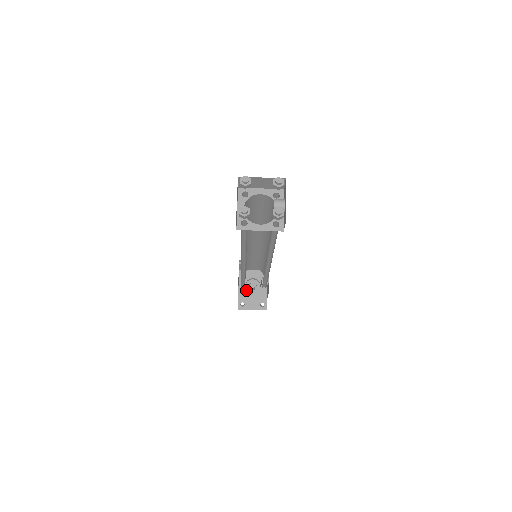
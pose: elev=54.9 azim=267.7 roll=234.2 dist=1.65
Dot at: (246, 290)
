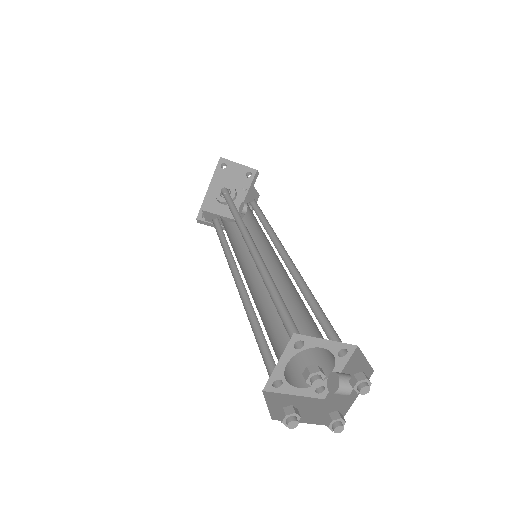
Dot at: (215, 198)
